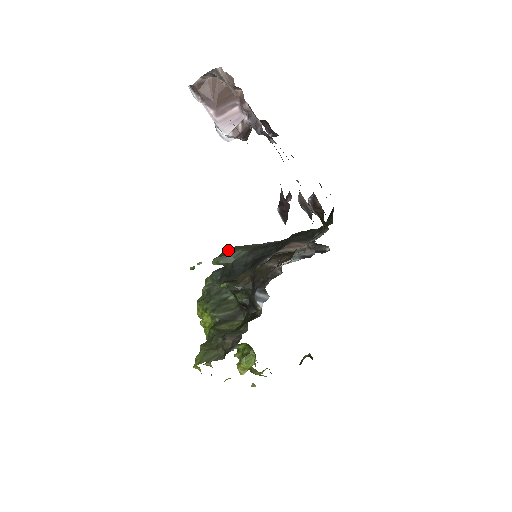
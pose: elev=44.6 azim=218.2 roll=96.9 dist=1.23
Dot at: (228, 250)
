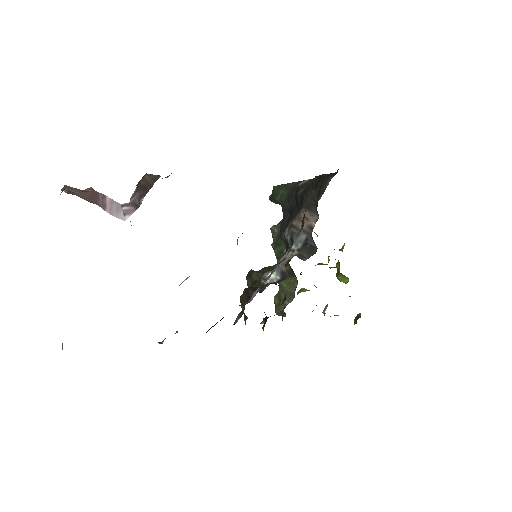
Dot at: (273, 191)
